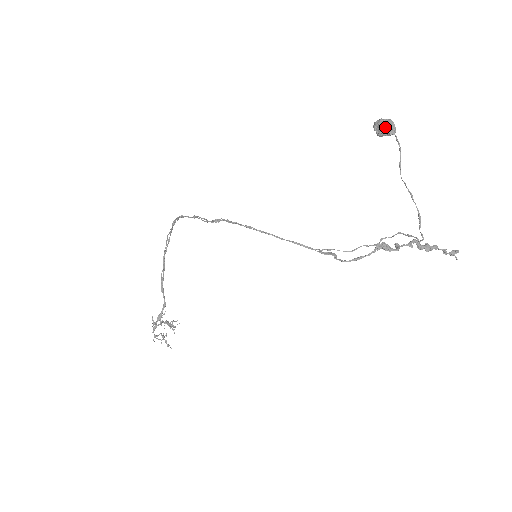
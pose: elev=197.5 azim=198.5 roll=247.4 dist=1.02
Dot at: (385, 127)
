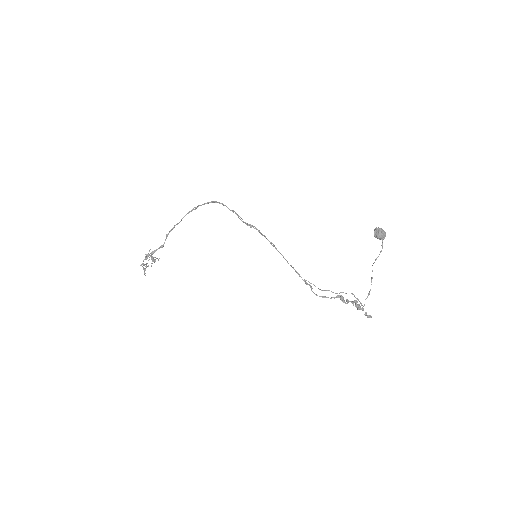
Dot at: (381, 235)
